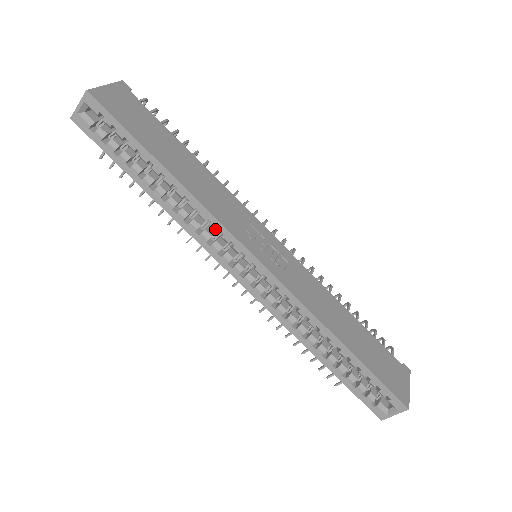
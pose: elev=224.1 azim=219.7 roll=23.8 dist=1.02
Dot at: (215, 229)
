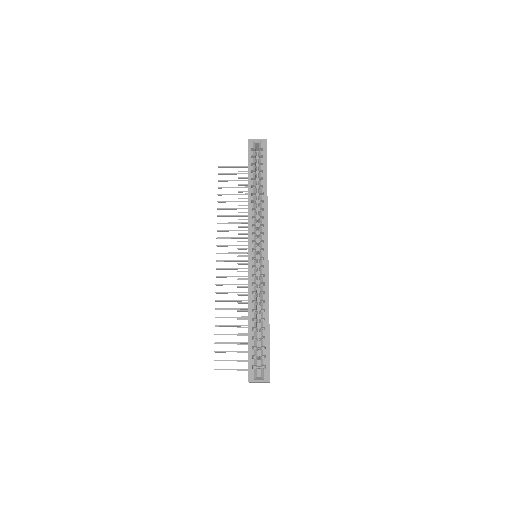
Dot at: (262, 222)
